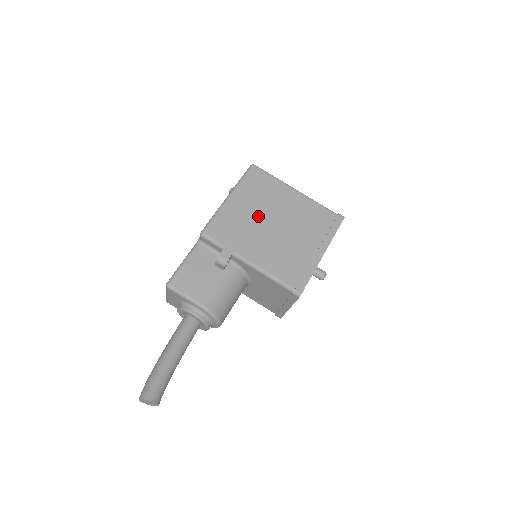
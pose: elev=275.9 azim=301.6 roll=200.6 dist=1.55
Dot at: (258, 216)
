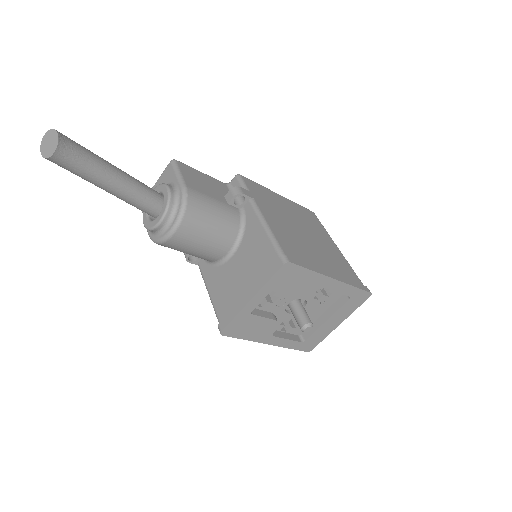
Dot at: (293, 217)
